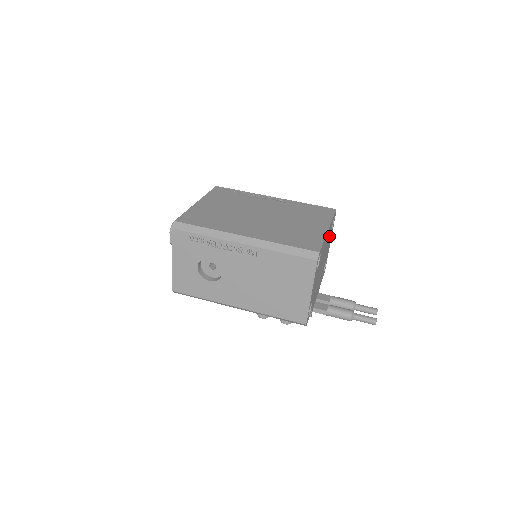
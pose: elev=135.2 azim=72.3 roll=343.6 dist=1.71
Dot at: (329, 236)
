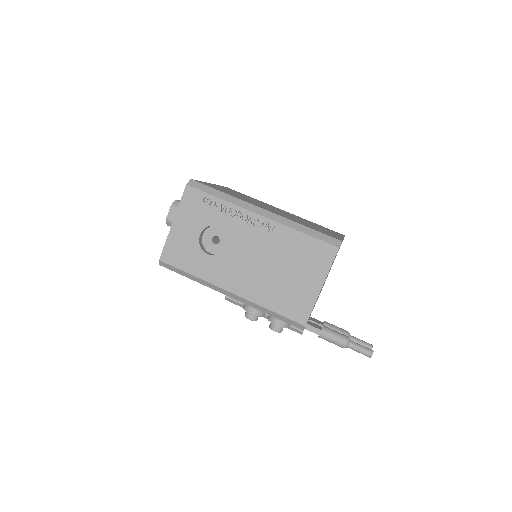
Dot at: occluded
